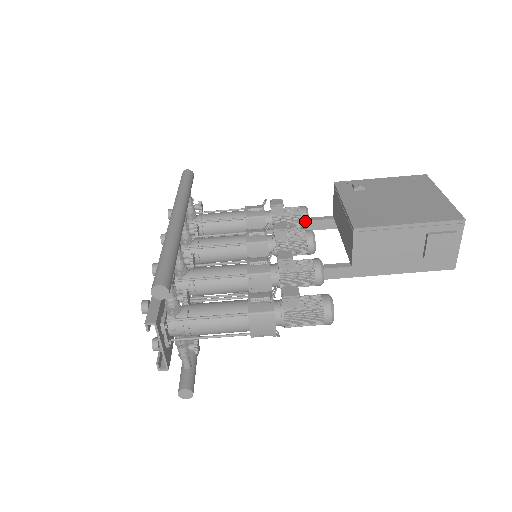
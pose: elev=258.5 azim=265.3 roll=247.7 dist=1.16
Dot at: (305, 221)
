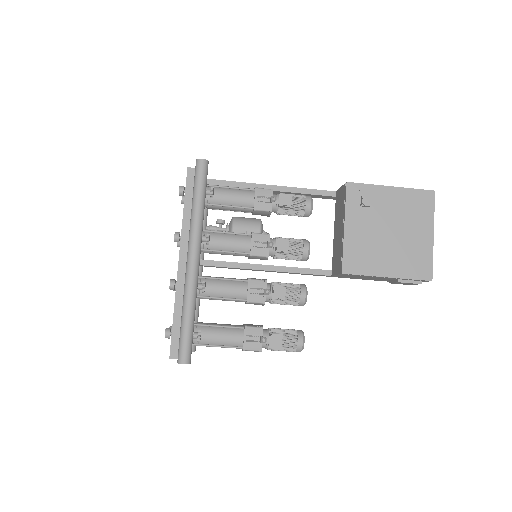
Dot at: (307, 216)
